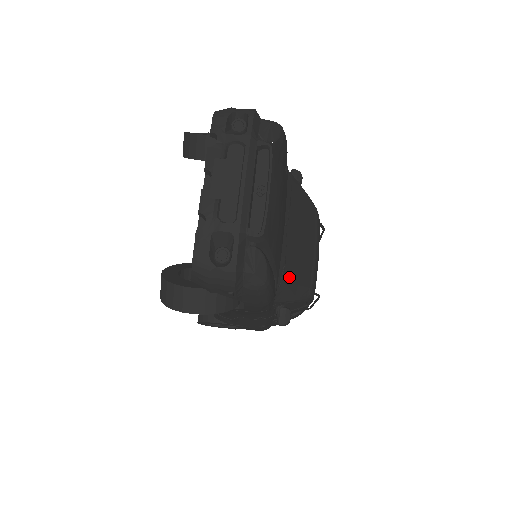
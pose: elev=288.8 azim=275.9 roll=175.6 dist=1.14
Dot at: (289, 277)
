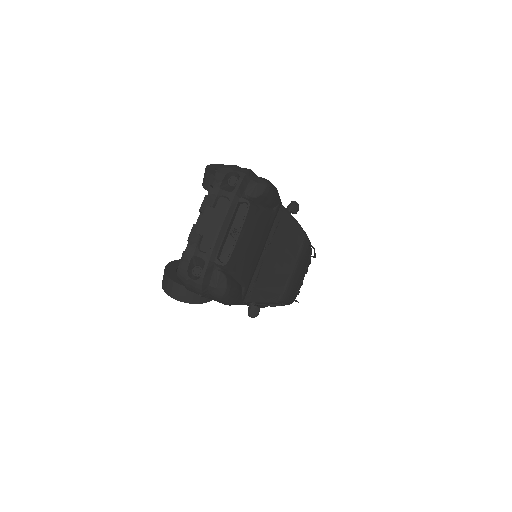
Dot at: (260, 286)
